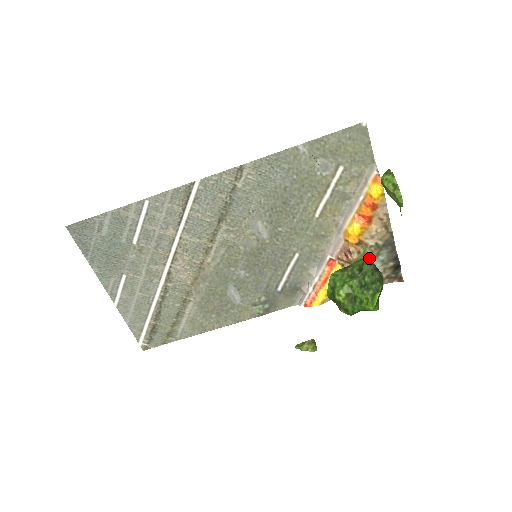
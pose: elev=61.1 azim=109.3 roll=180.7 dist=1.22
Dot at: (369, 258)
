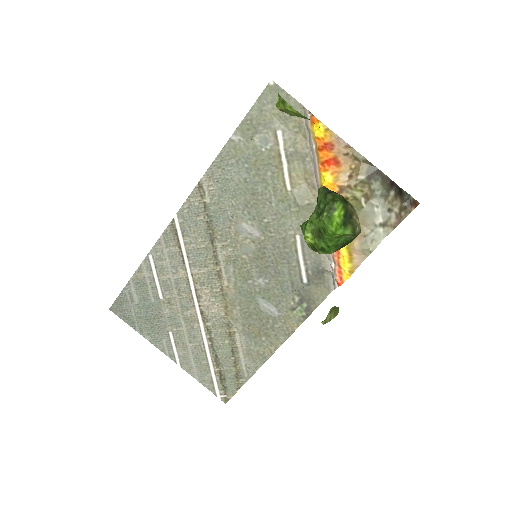
Dot at: (320, 187)
